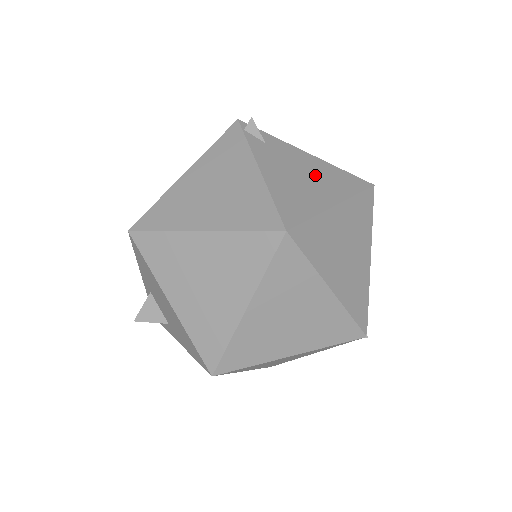
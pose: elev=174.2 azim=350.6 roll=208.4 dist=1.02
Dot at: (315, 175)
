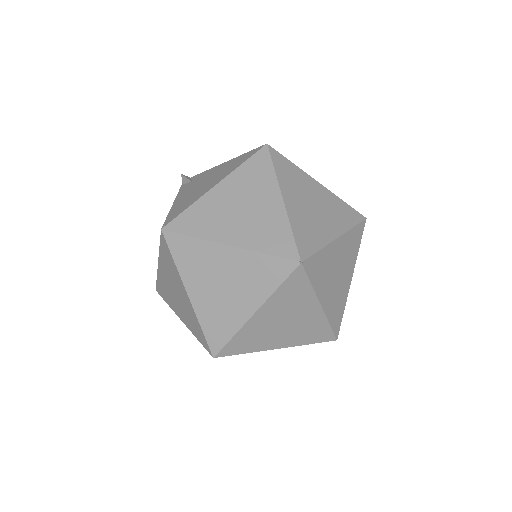
Dot at: (215, 176)
